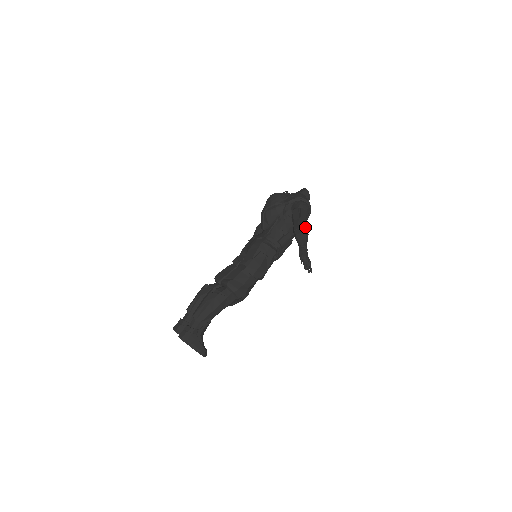
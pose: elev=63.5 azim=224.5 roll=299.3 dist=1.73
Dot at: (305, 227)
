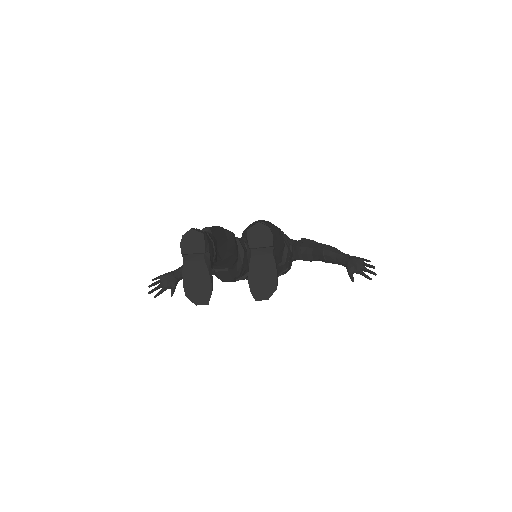
Dot at: occluded
